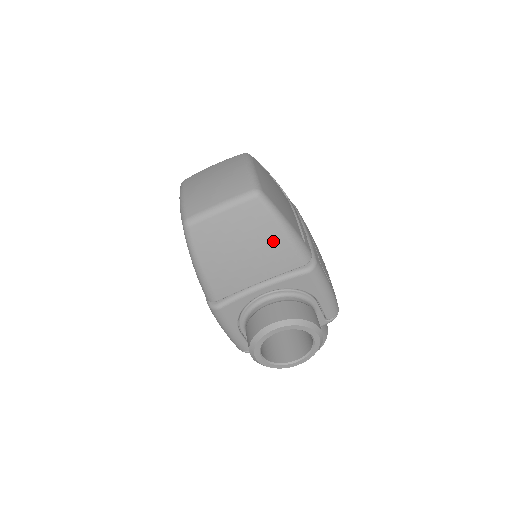
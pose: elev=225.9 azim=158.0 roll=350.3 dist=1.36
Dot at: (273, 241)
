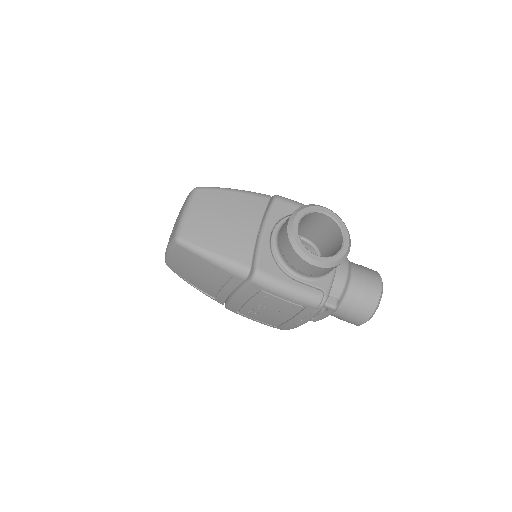
Dot at: (234, 200)
